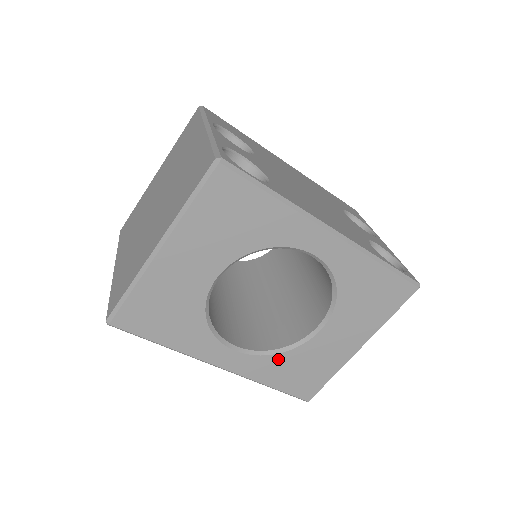
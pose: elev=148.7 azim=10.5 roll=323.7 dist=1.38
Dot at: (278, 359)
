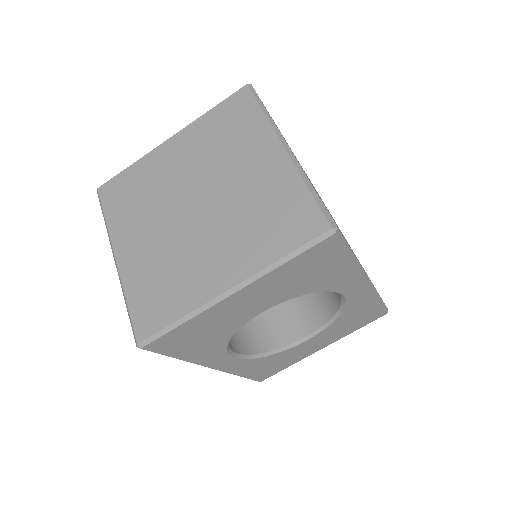
Dot at: (262, 360)
